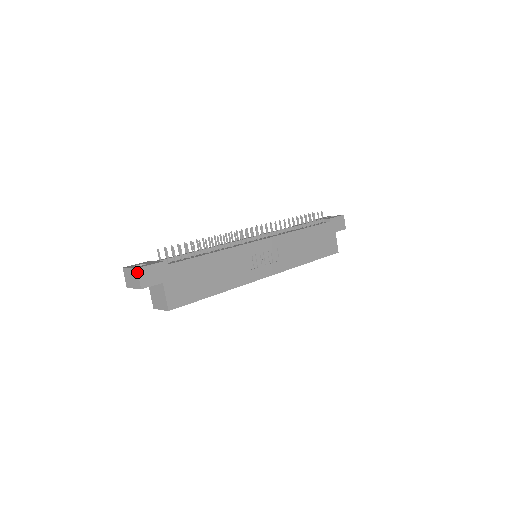
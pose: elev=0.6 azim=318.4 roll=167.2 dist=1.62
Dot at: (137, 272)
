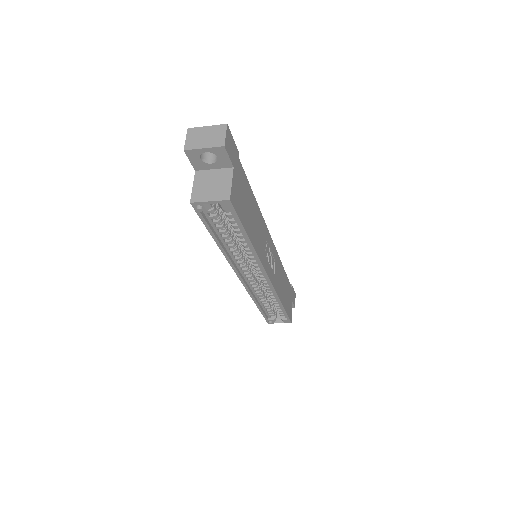
Dot at: (226, 127)
